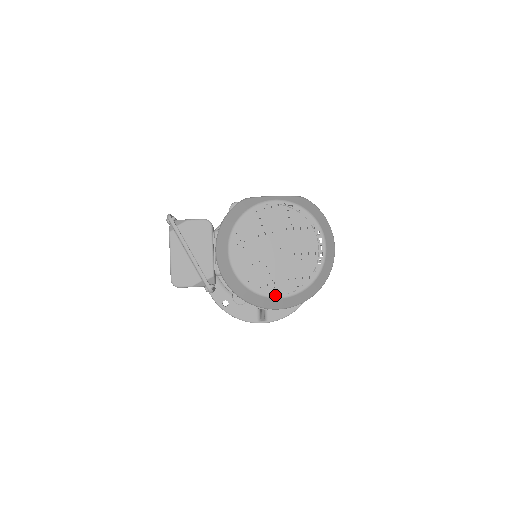
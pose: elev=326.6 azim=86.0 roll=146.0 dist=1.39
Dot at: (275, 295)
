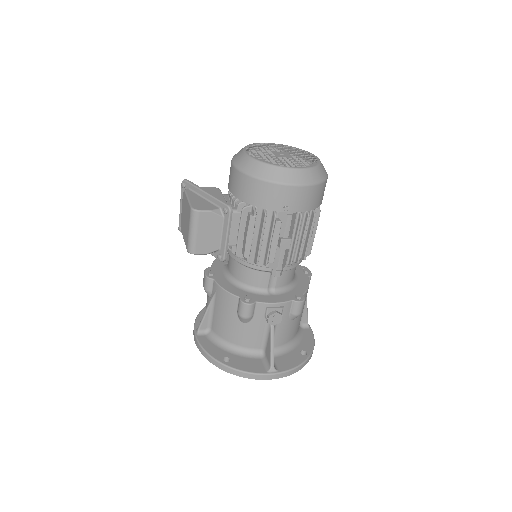
Dot at: (291, 167)
